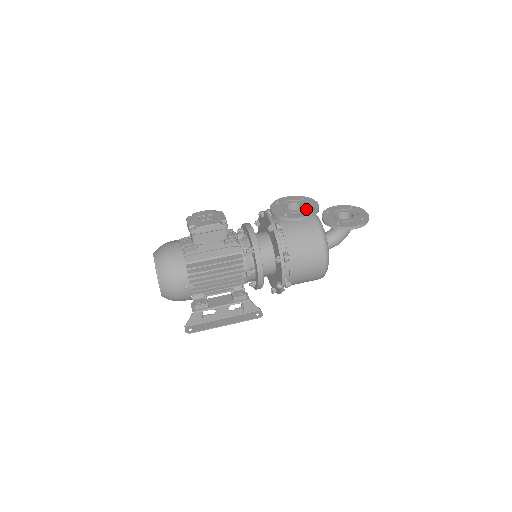
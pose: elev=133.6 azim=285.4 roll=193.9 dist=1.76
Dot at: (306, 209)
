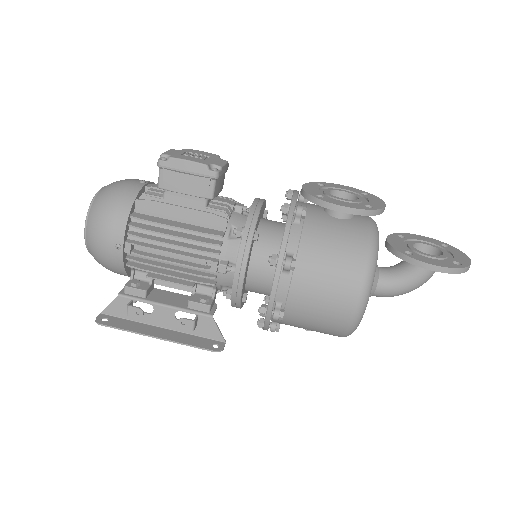
Dot at: (360, 203)
